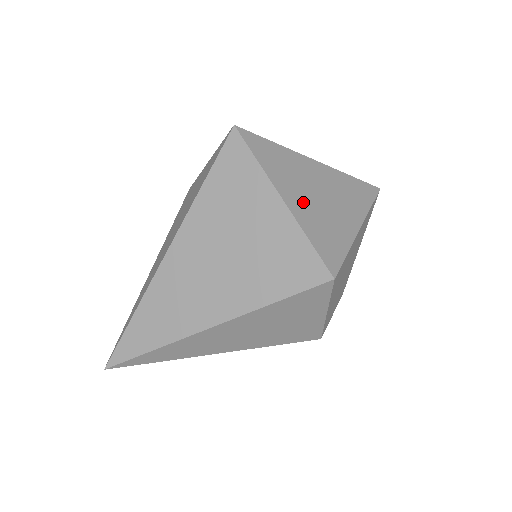
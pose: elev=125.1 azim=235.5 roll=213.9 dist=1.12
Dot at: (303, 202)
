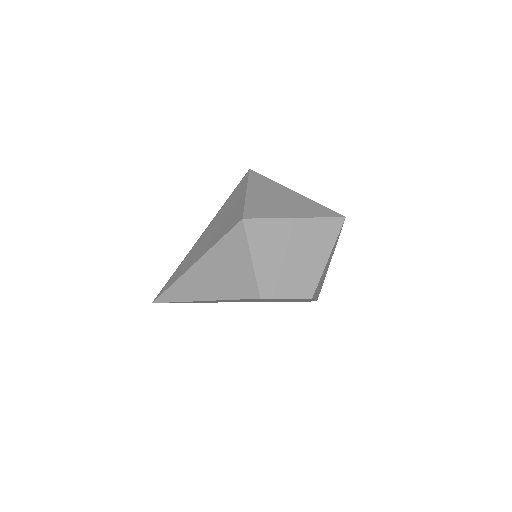
Dot at: (261, 196)
